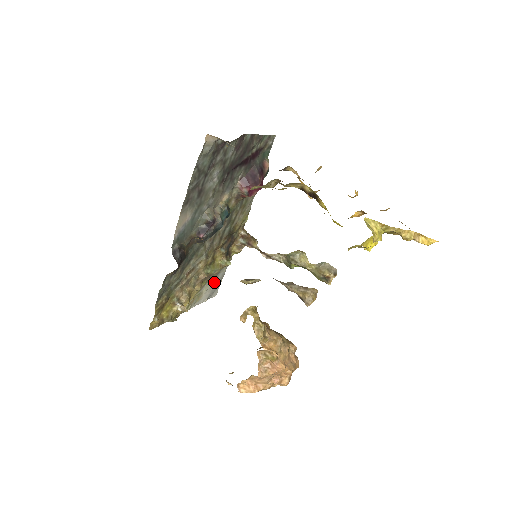
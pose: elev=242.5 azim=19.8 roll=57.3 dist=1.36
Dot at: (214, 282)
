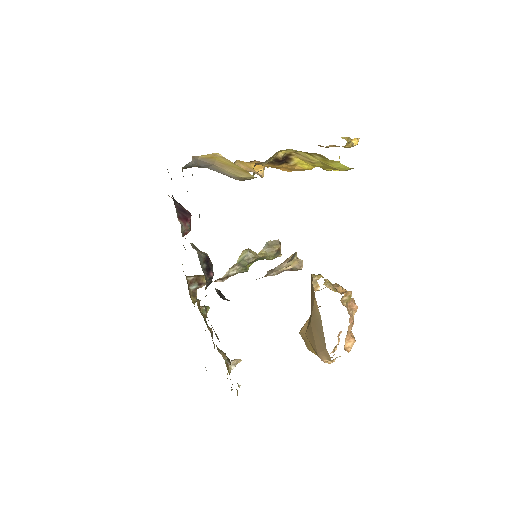
Dot at: occluded
